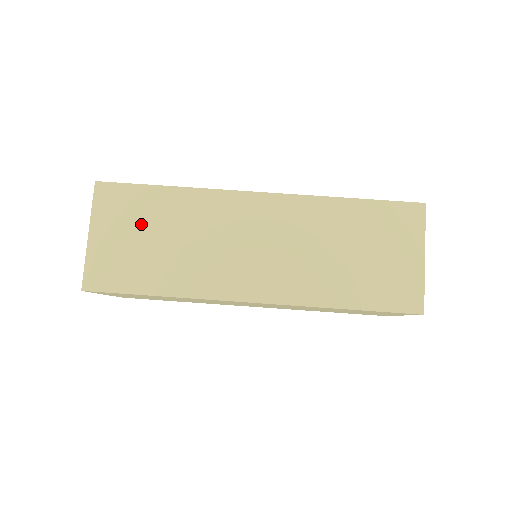
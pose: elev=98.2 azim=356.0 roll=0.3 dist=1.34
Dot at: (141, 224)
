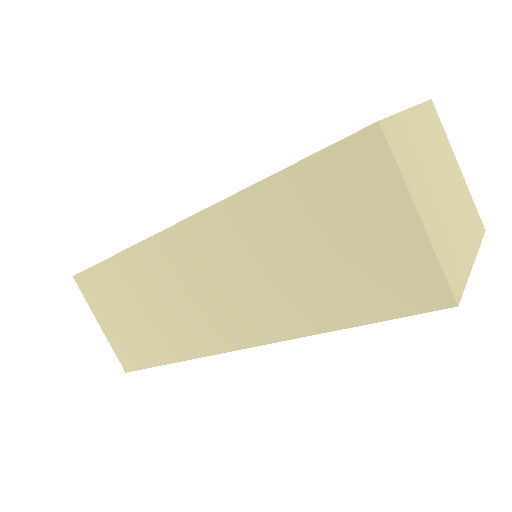
Dot at: (121, 302)
